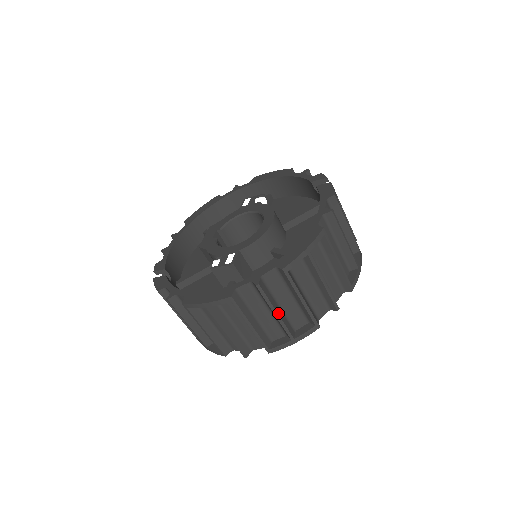
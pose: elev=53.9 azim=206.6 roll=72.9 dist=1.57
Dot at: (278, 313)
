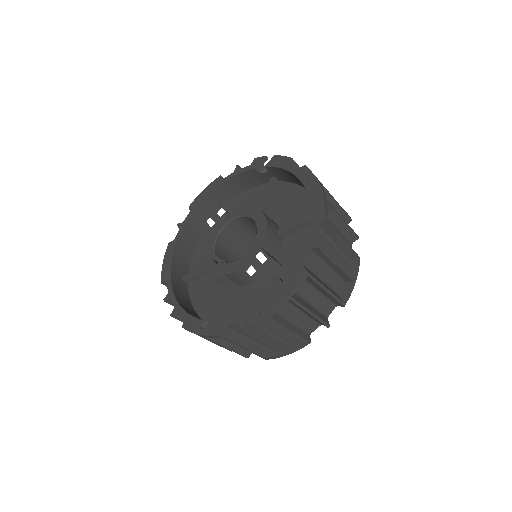
Dot at: (337, 263)
